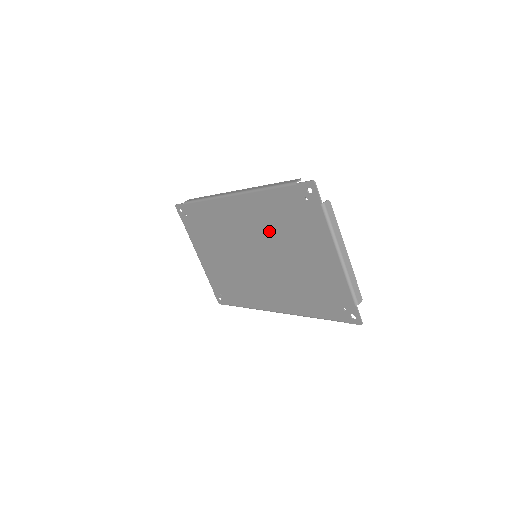
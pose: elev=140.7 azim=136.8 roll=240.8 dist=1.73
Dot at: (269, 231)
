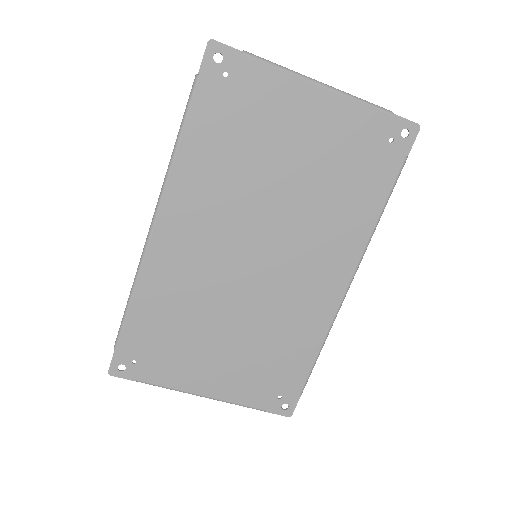
Dot at: (234, 190)
